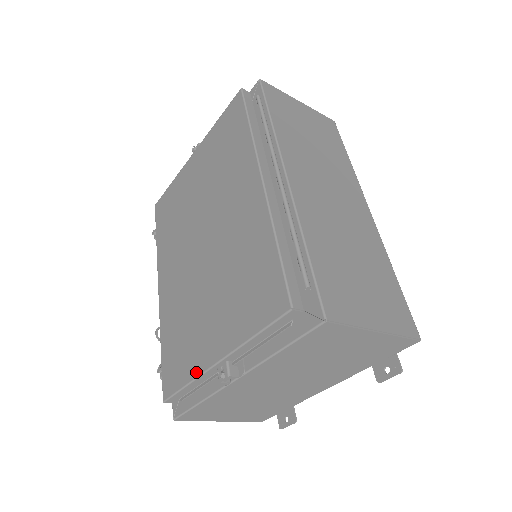
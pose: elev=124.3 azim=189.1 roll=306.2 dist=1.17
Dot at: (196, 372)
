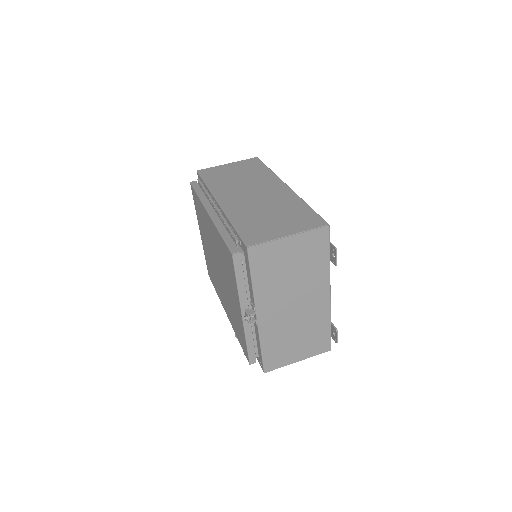
Dot at: (243, 330)
